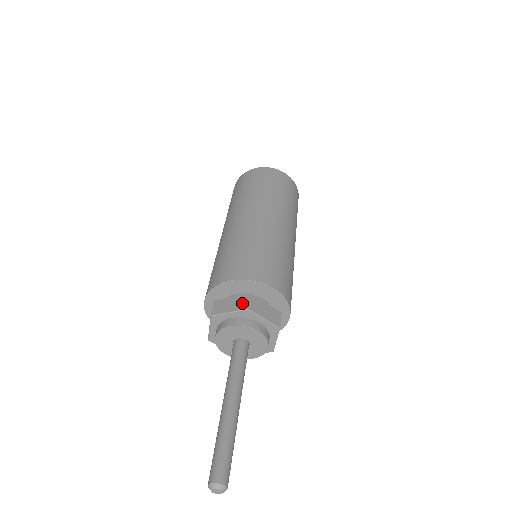
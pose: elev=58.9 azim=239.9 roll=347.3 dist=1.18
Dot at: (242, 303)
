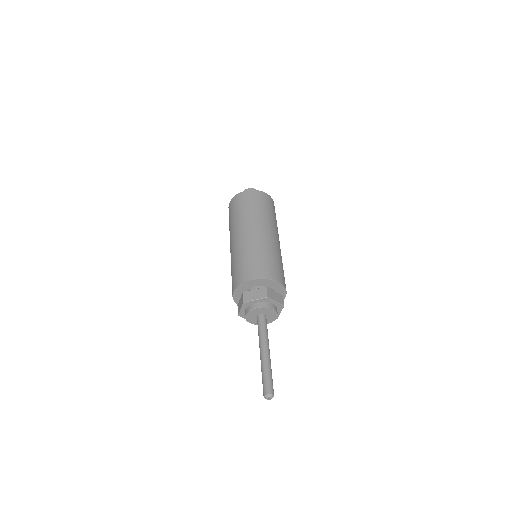
Dot at: (242, 300)
